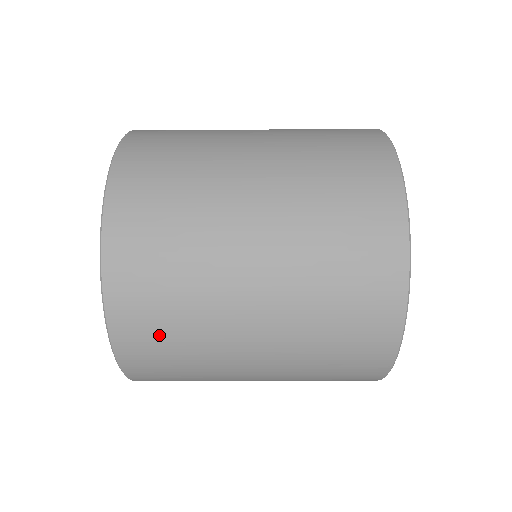
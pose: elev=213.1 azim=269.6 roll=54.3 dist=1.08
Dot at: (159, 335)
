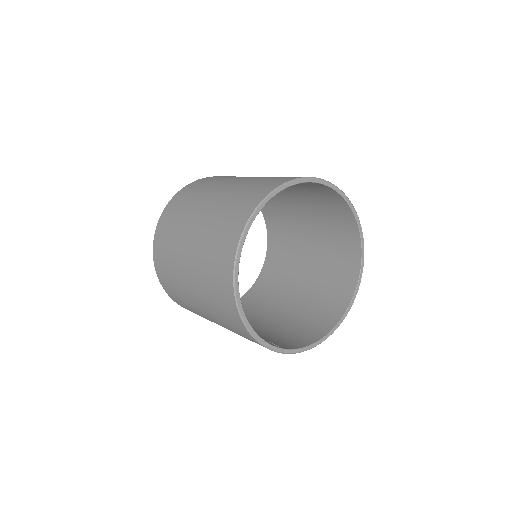
Dot at: (165, 266)
